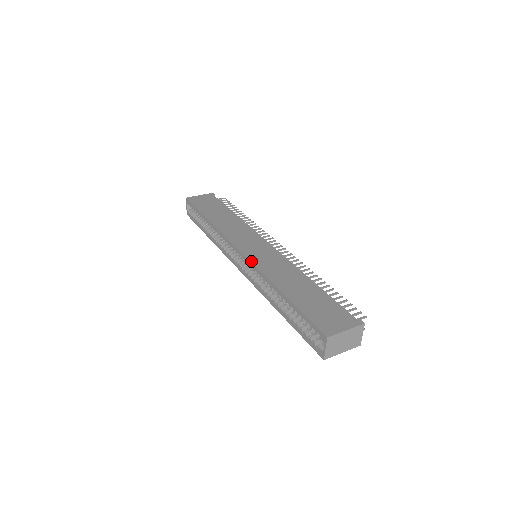
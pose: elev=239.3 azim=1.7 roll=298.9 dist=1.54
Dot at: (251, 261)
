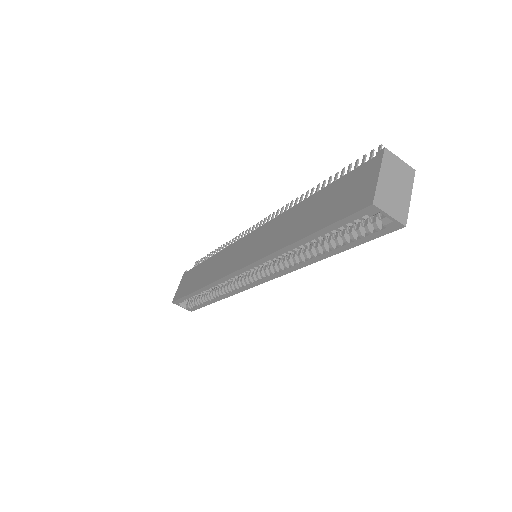
Dot at: (251, 263)
